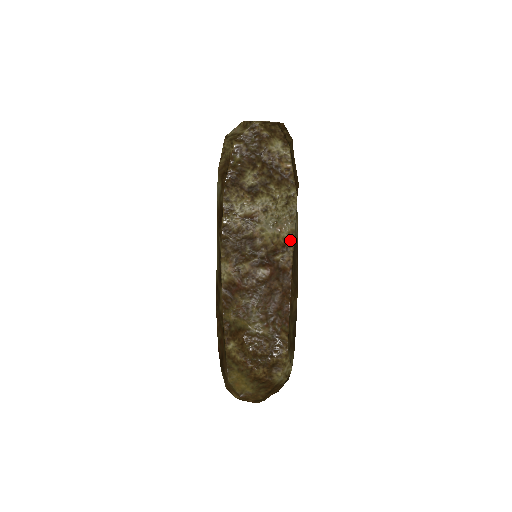
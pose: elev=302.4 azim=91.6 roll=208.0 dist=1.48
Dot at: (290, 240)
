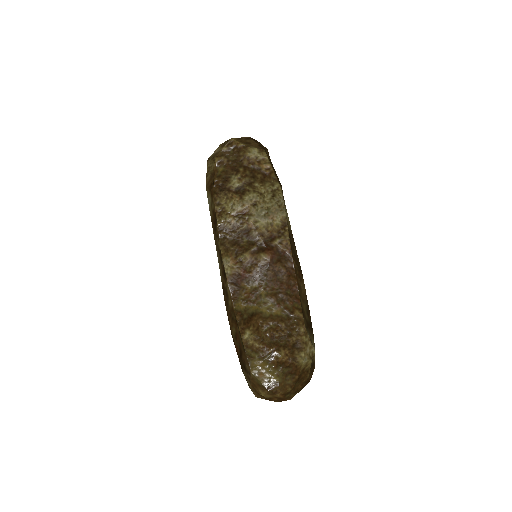
Dot at: (283, 226)
